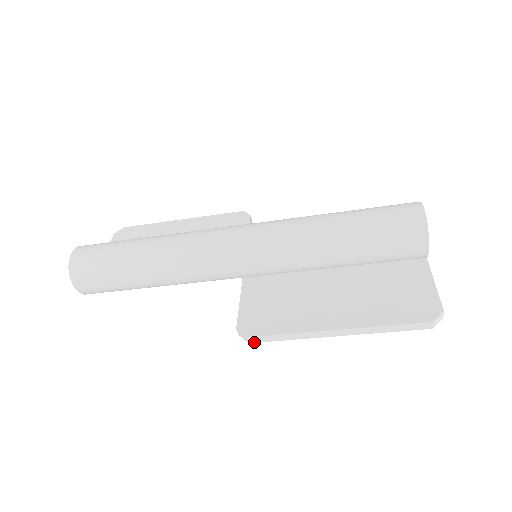
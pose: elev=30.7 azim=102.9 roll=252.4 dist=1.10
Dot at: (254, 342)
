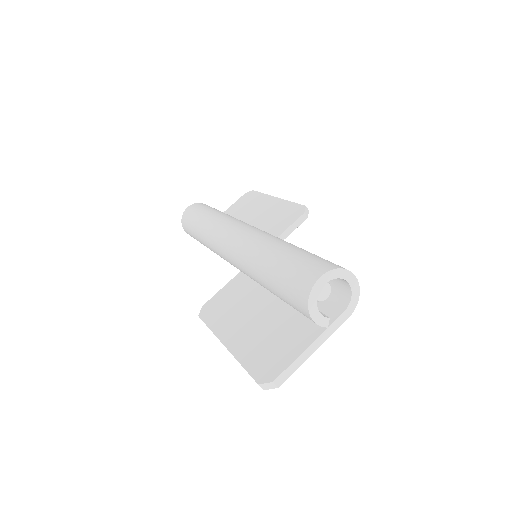
Dot at: occluded
